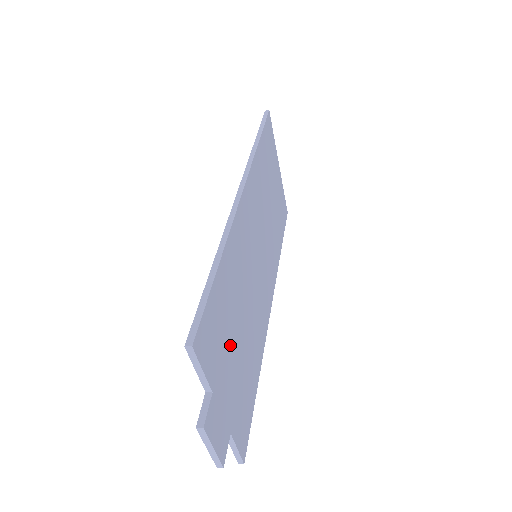
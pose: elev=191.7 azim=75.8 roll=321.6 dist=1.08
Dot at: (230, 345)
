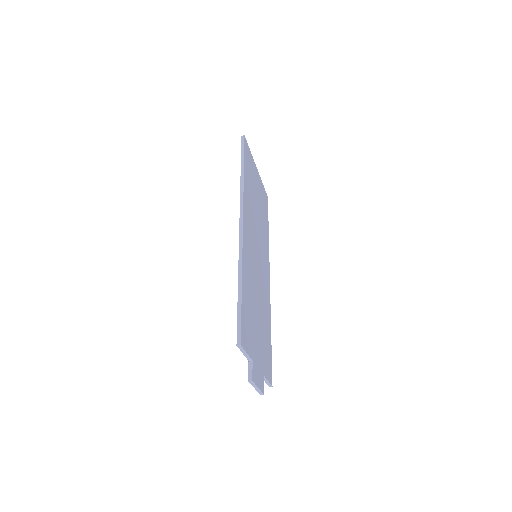
Dot at: (255, 328)
